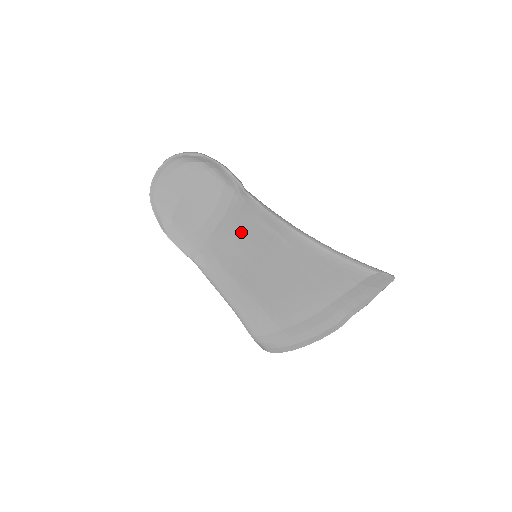
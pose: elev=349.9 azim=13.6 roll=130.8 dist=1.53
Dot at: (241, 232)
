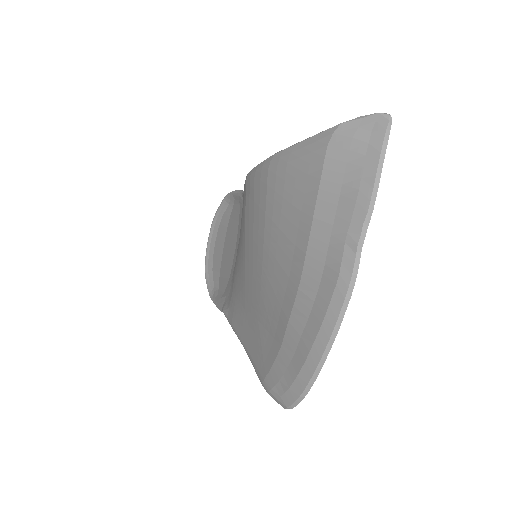
Dot at: occluded
